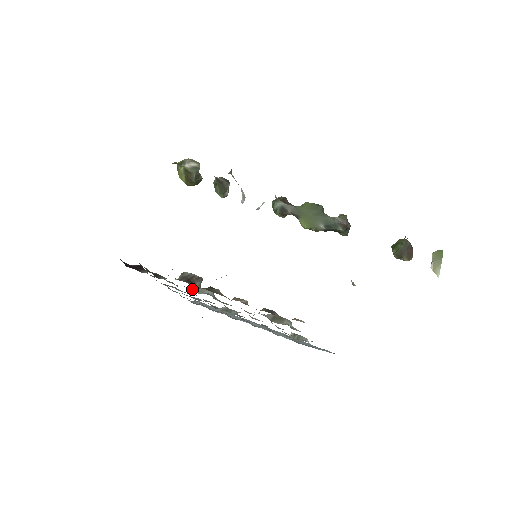
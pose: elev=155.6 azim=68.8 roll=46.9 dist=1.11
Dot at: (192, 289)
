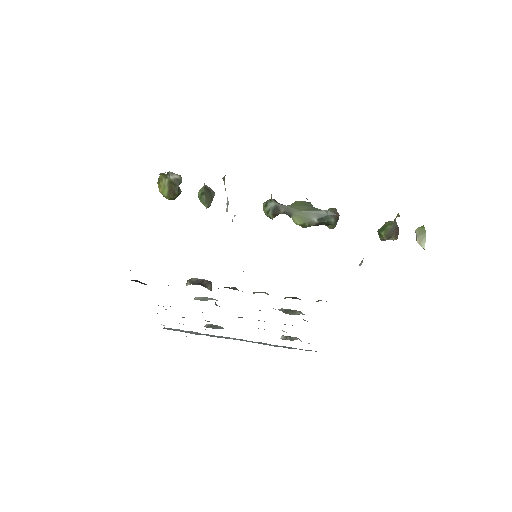
Dot at: occluded
